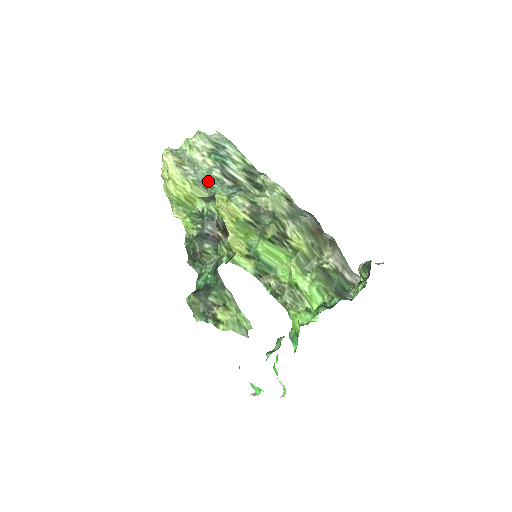
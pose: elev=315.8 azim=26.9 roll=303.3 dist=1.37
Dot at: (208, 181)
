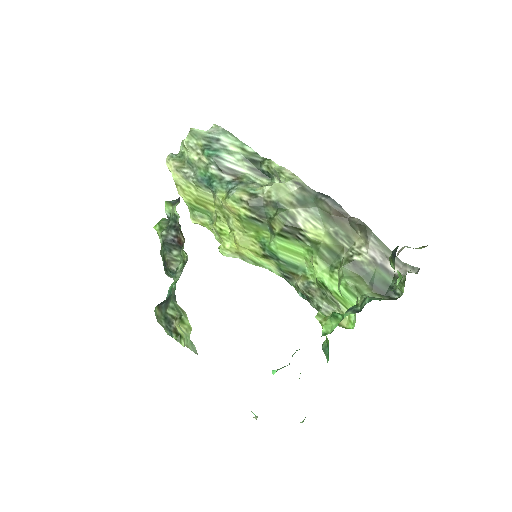
Dot at: (207, 180)
